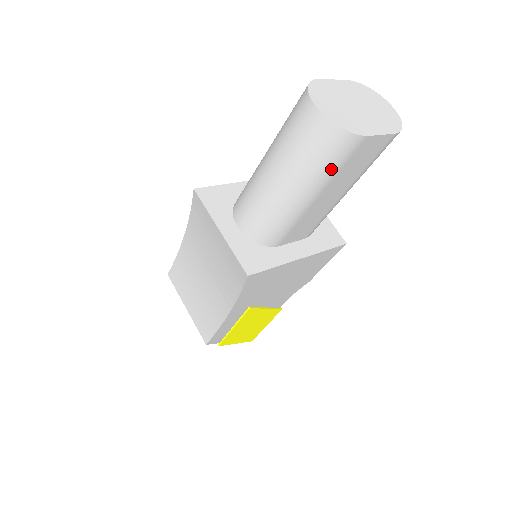
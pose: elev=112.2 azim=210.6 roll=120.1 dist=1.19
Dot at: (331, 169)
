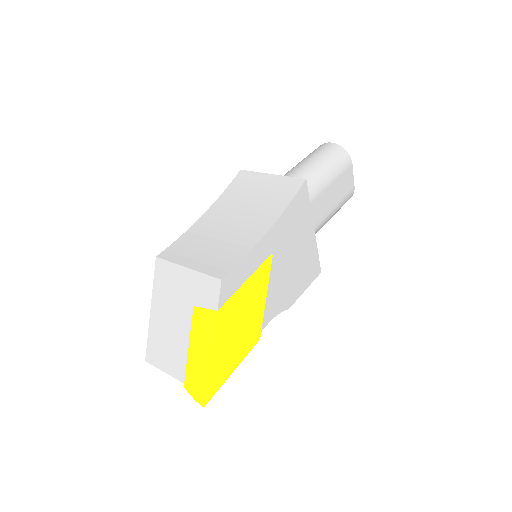
Dot at: (338, 169)
